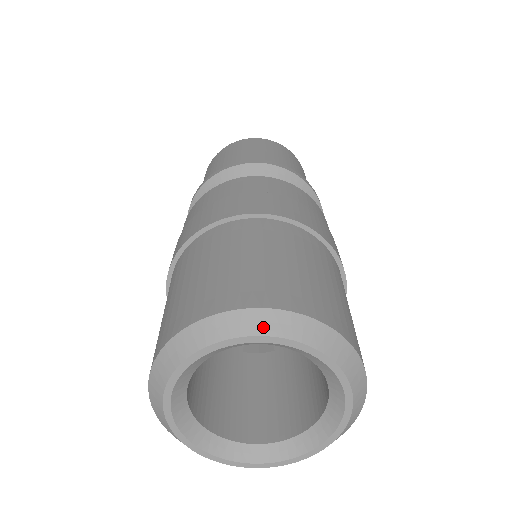
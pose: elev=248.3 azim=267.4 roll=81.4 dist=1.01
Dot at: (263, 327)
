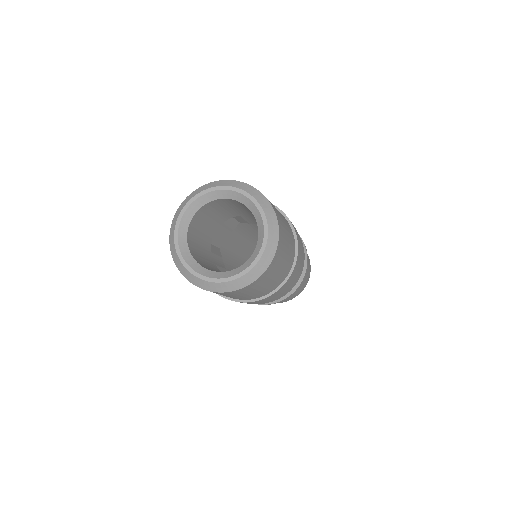
Dot at: (209, 187)
